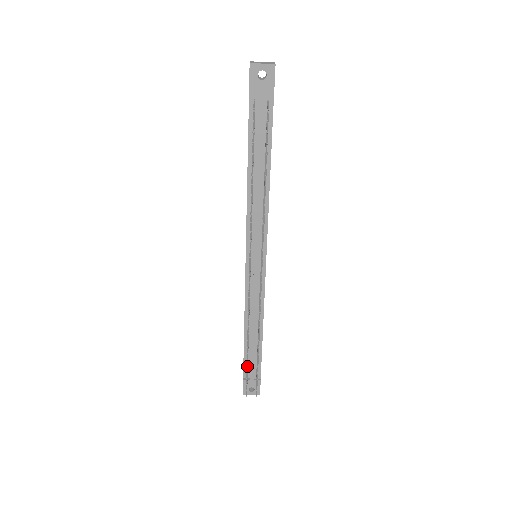
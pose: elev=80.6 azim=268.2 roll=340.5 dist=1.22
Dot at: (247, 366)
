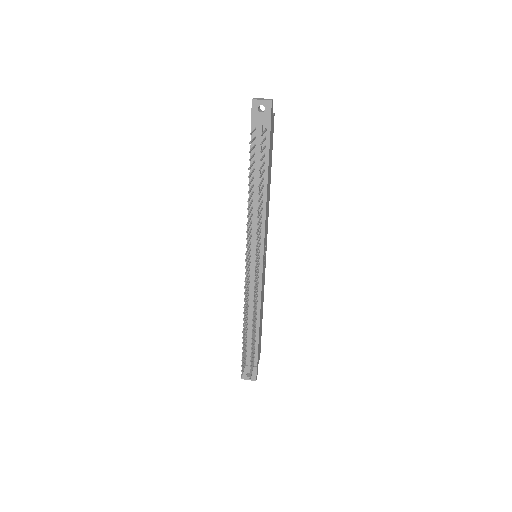
Dot at: (242, 349)
